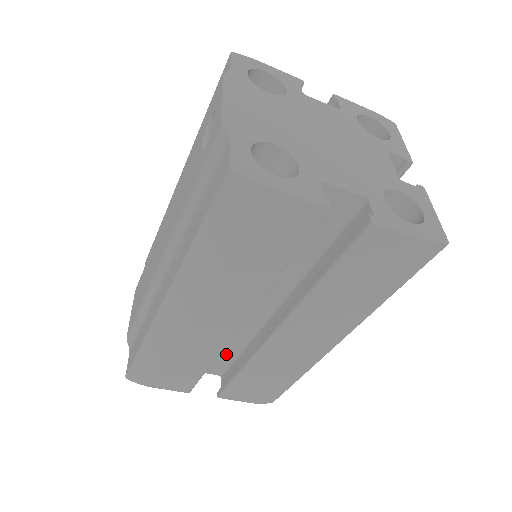
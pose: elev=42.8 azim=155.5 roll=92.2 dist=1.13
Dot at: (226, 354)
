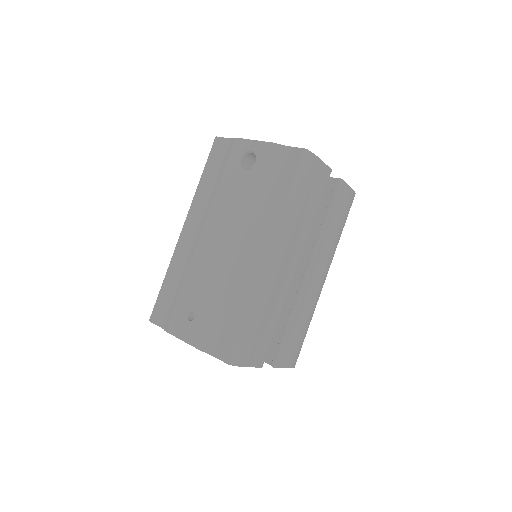
Dot at: occluded
